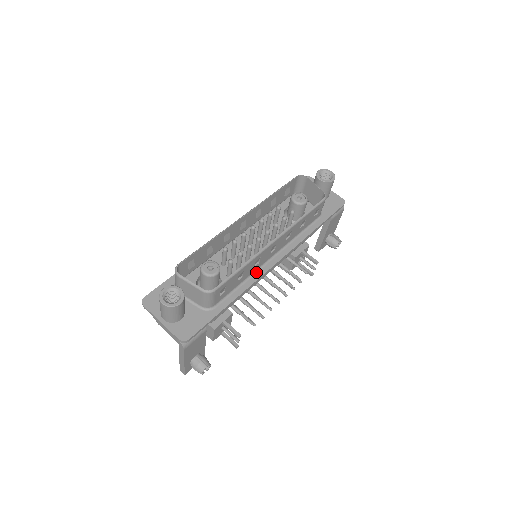
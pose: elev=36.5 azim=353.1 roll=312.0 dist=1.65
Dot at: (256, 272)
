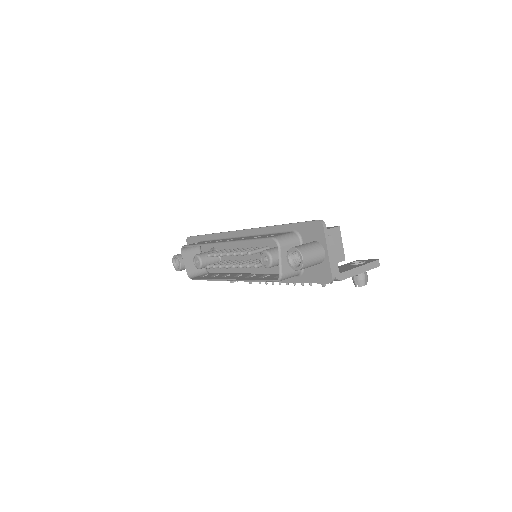
Dot at: occluded
